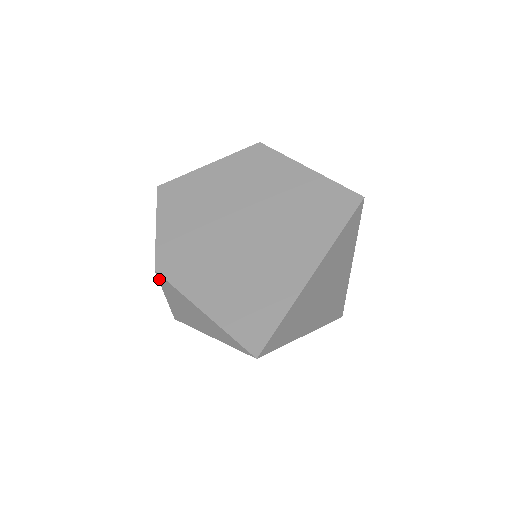
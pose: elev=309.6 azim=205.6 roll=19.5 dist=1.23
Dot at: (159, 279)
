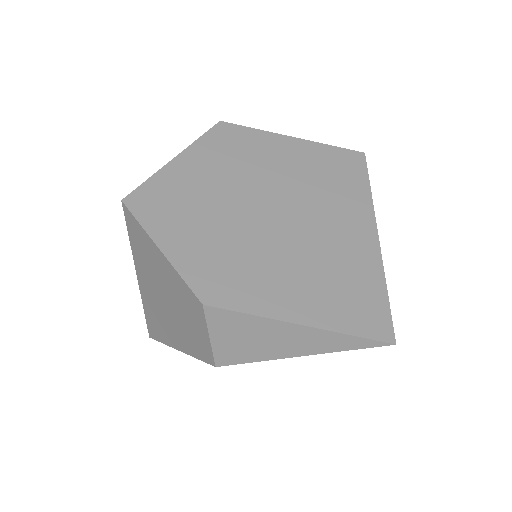
Dot at: (208, 315)
